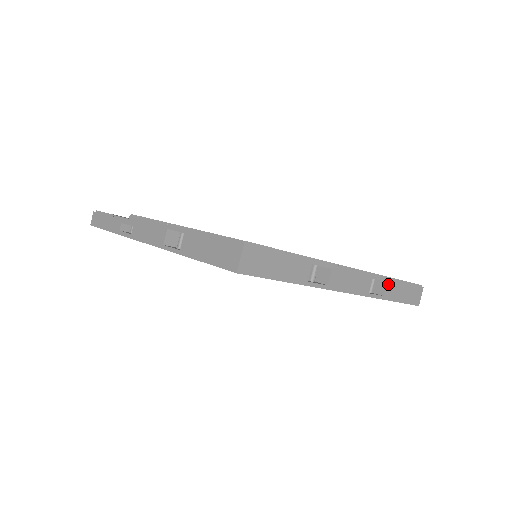
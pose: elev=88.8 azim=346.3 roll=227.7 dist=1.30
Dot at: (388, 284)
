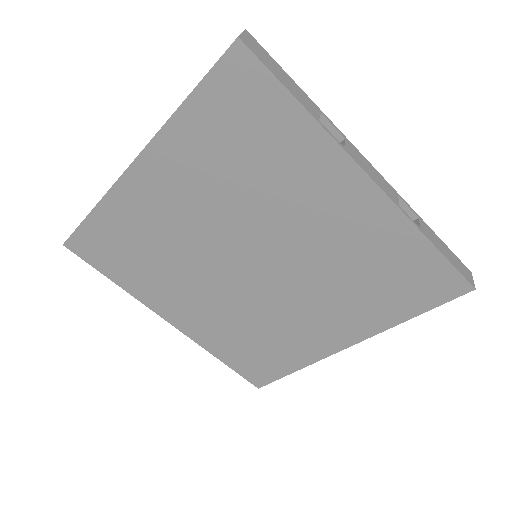
Dot at: (421, 222)
